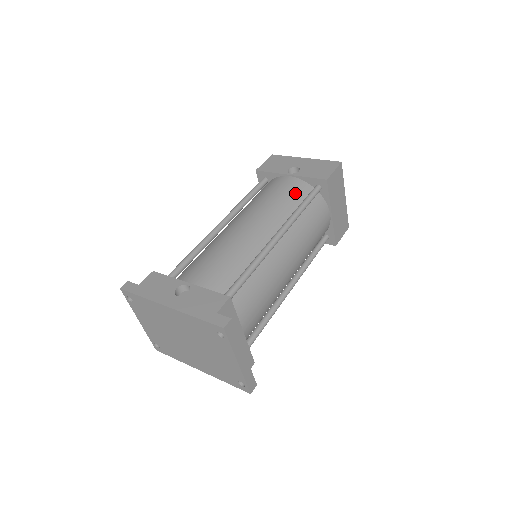
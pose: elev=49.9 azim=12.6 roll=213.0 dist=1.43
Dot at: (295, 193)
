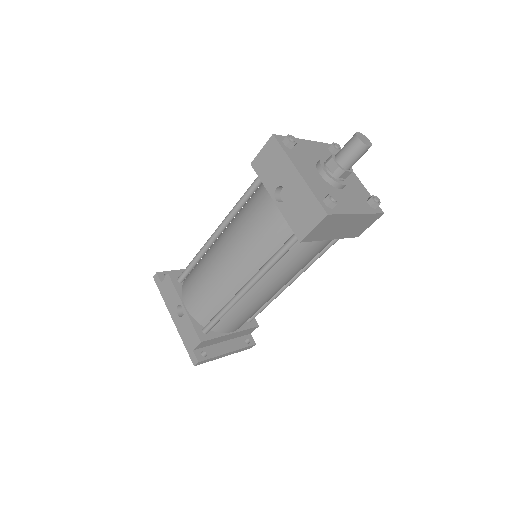
Dot at: (274, 234)
